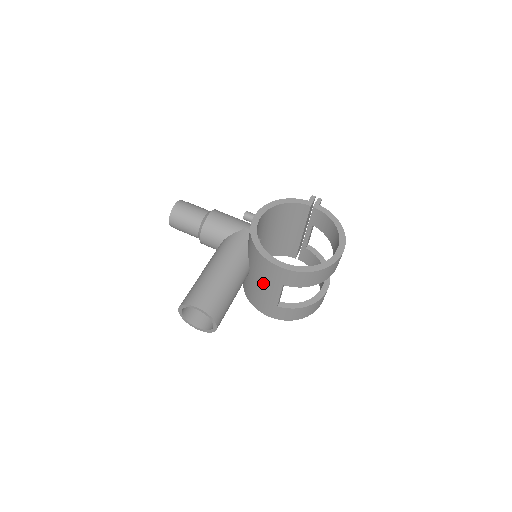
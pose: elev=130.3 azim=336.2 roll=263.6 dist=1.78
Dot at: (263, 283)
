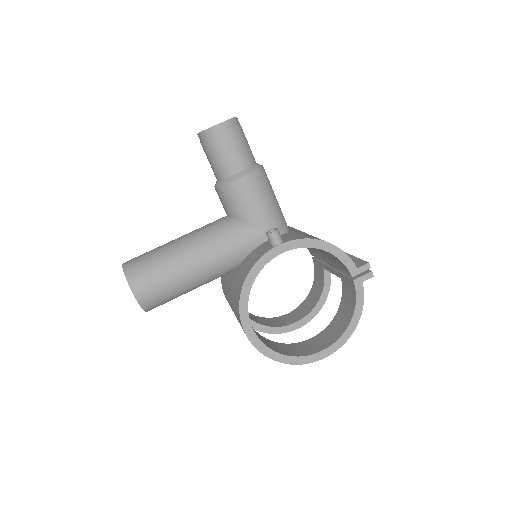
Dot at: (231, 300)
